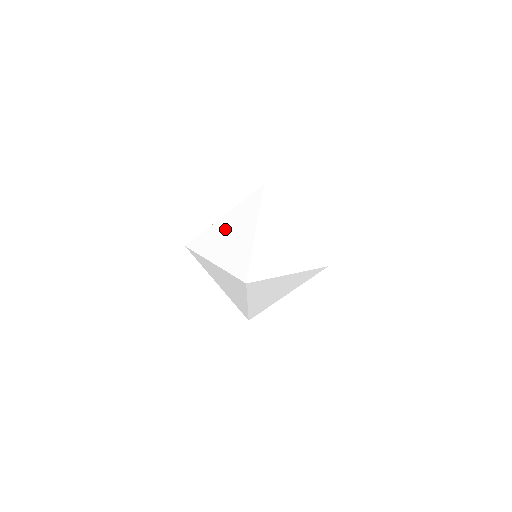
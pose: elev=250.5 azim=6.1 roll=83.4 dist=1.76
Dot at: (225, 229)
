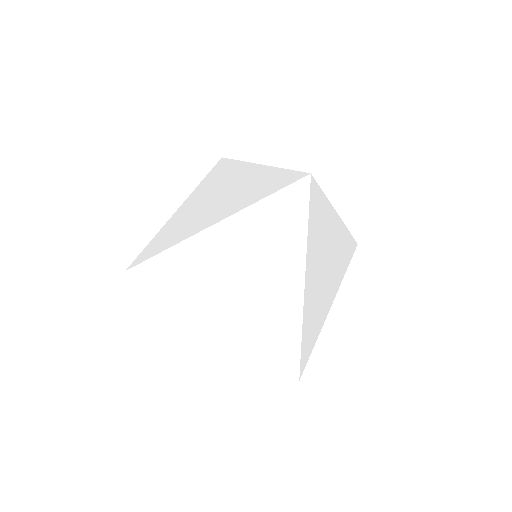
Dot at: (225, 260)
